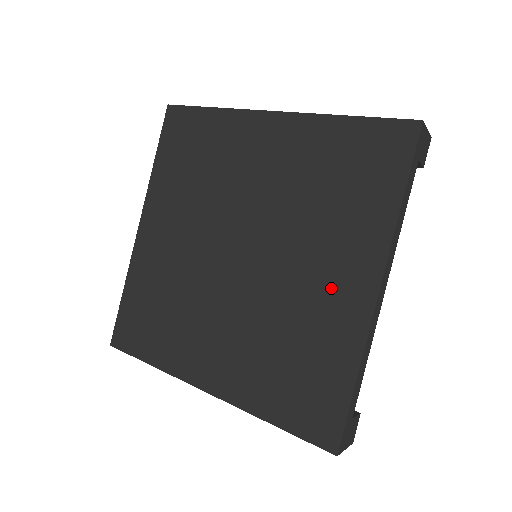
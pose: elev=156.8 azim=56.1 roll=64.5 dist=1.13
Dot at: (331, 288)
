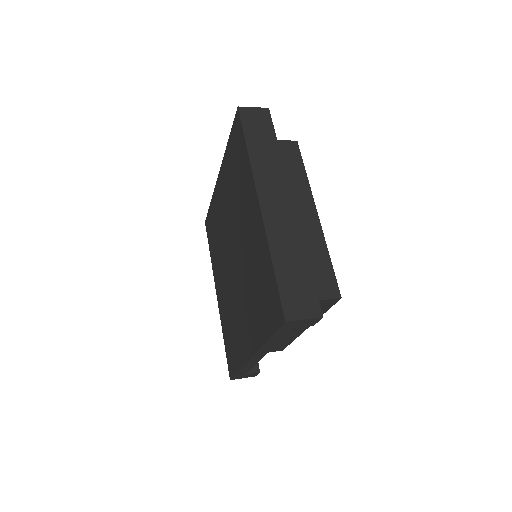
Dot at: (244, 329)
